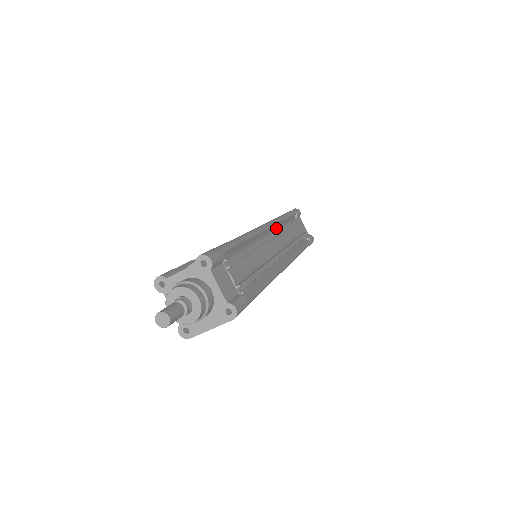
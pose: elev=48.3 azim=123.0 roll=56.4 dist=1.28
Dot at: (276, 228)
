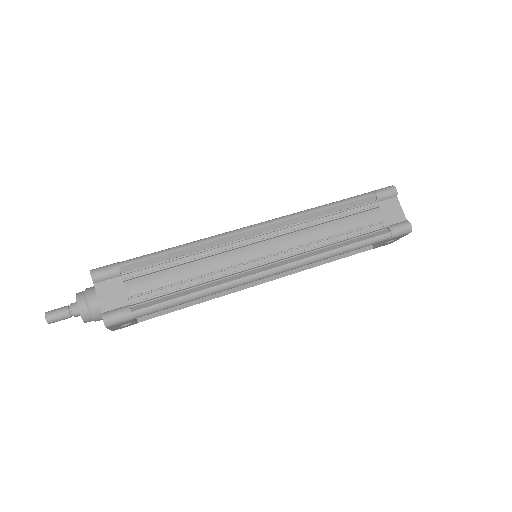
Dot at: (292, 224)
